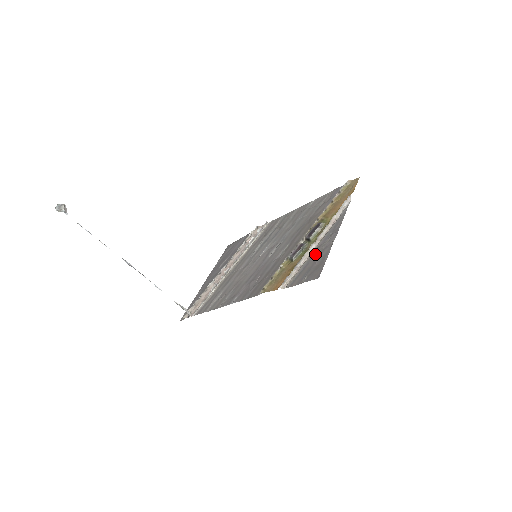
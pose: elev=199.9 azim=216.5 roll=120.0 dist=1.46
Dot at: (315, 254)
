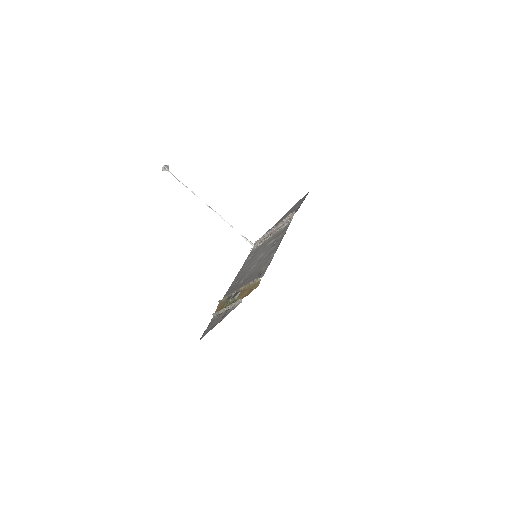
Dot at: (218, 318)
